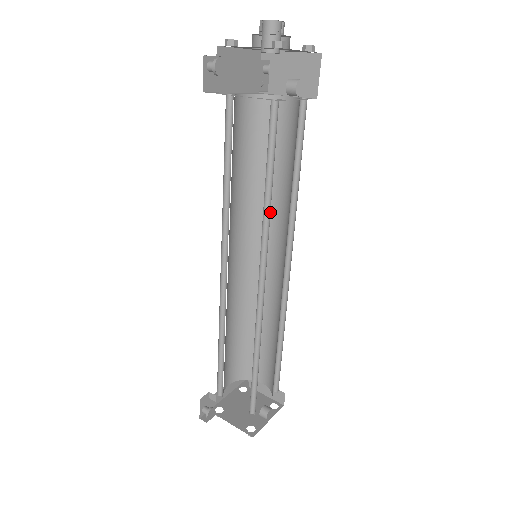
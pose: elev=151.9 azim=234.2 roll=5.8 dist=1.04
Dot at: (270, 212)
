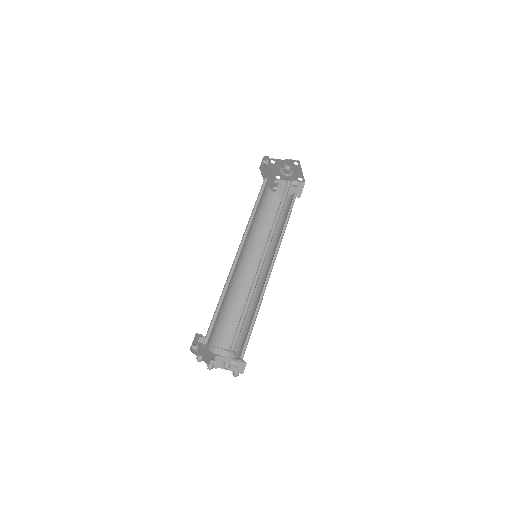
Dot at: occluded
